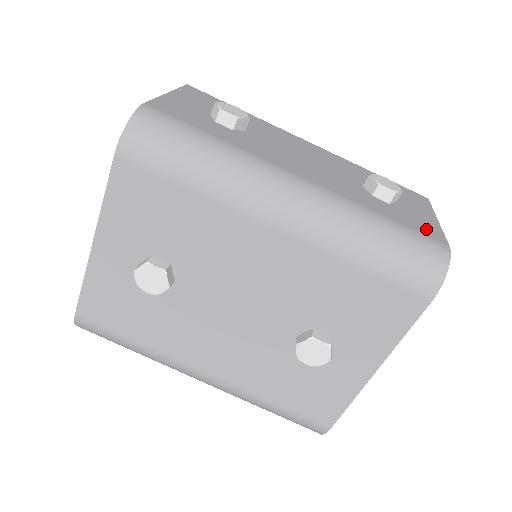
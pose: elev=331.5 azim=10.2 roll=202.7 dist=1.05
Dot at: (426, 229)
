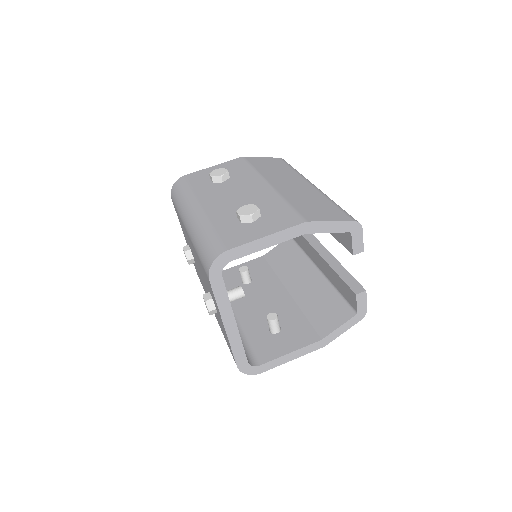
Dot at: (234, 239)
